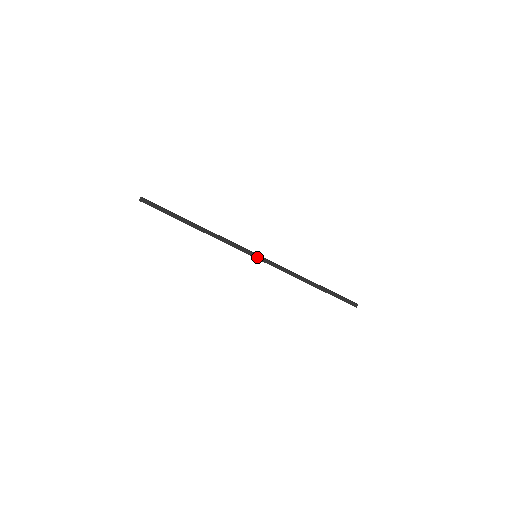
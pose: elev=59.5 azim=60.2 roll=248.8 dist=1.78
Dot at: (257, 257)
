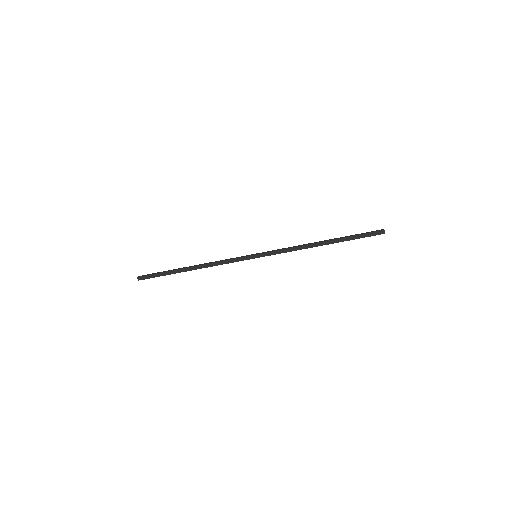
Dot at: (257, 256)
